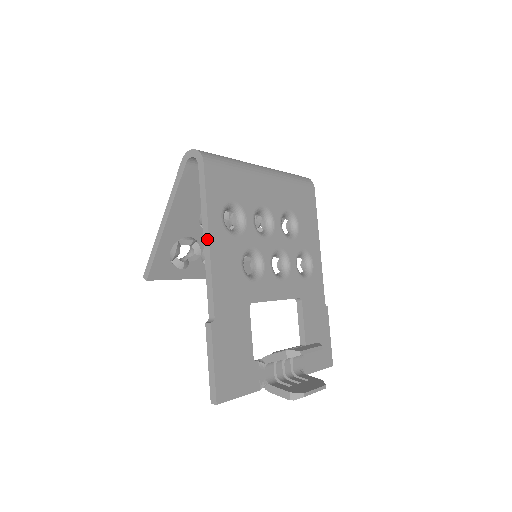
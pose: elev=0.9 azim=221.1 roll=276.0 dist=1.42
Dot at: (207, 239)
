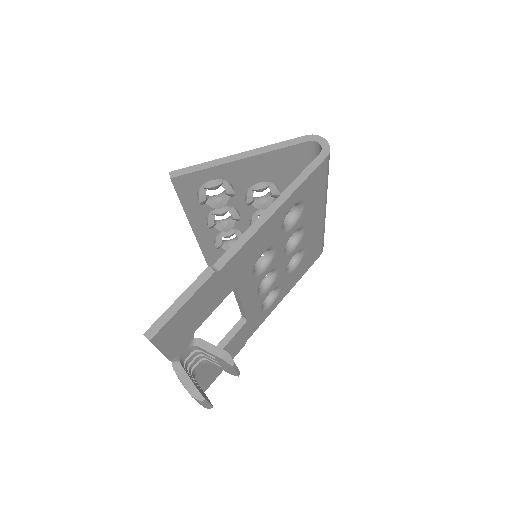
Dot at: (274, 209)
